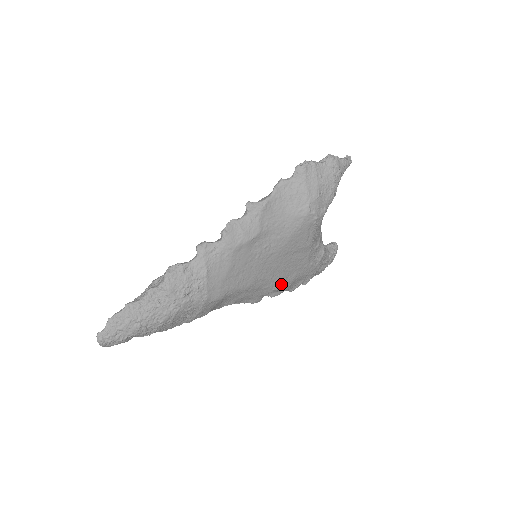
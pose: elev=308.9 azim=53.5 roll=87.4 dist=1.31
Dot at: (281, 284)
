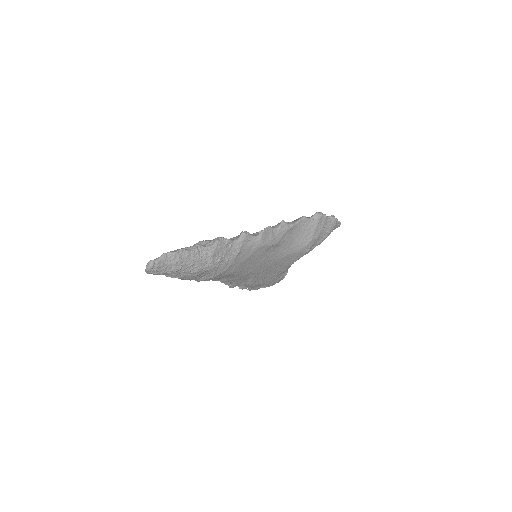
Dot at: (255, 282)
